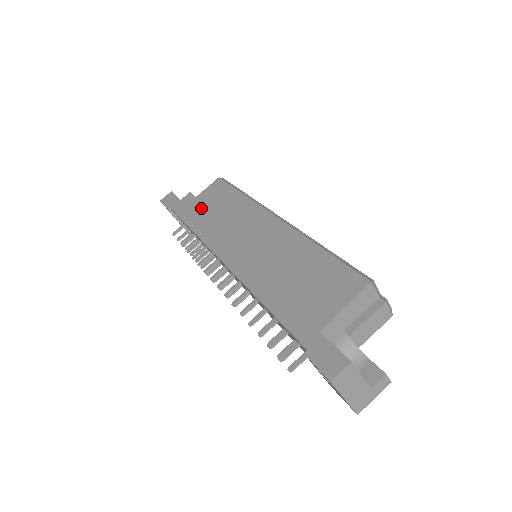
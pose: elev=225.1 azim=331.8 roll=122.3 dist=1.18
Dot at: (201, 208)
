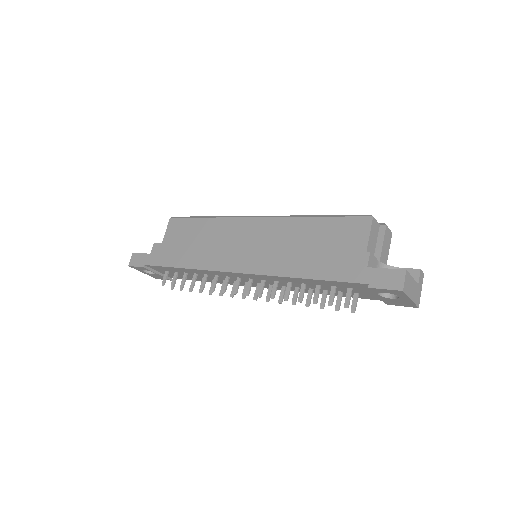
Dot at: (179, 248)
